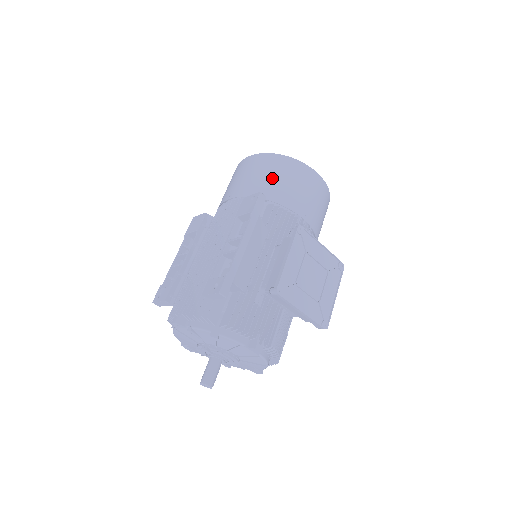
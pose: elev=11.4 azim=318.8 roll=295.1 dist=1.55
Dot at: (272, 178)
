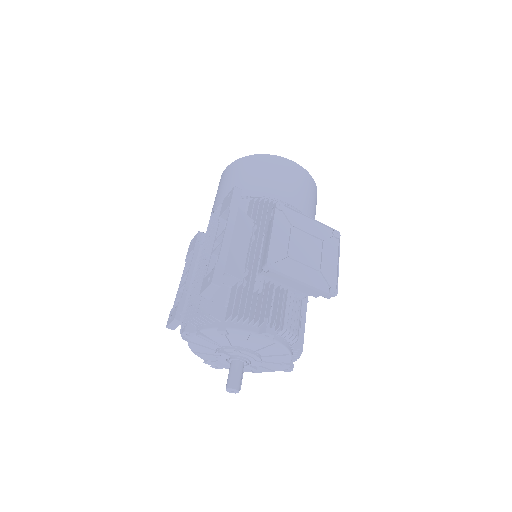
Dot at: (248, 176)
